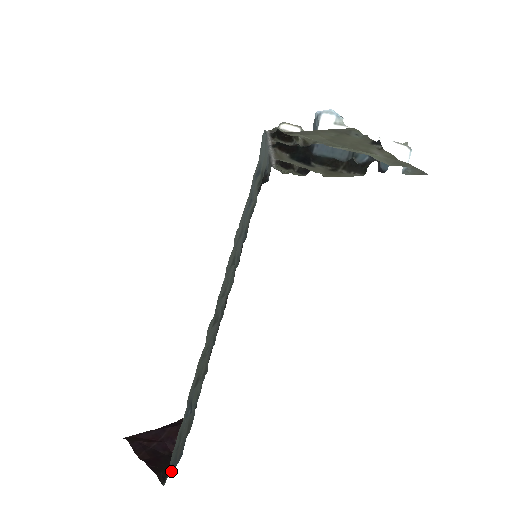
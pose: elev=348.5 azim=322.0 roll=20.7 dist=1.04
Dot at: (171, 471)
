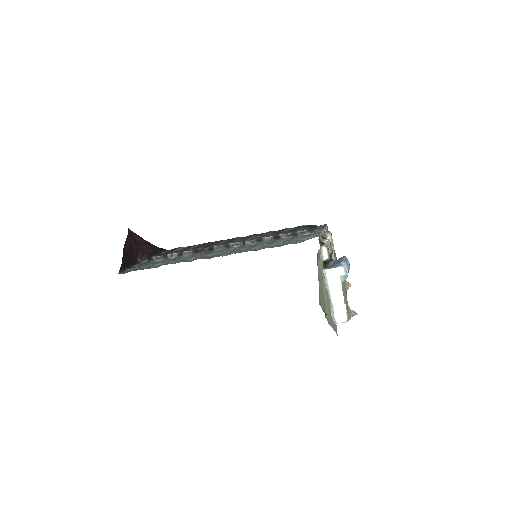
Dot at: occluded
